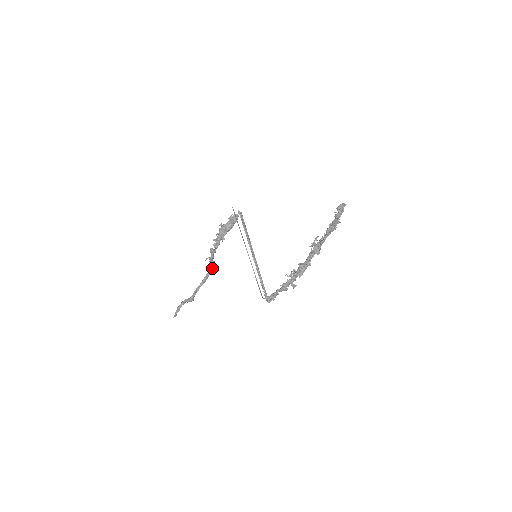
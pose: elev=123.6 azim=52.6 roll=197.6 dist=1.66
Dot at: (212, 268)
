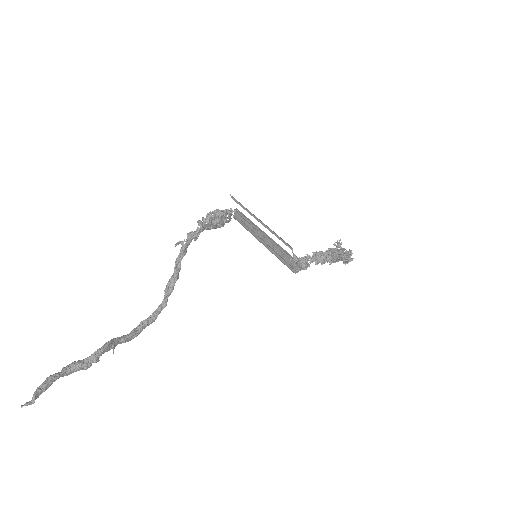
Dot at: (164, 295)
